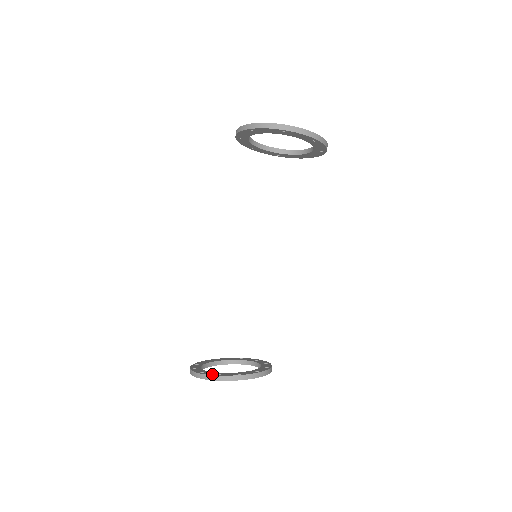
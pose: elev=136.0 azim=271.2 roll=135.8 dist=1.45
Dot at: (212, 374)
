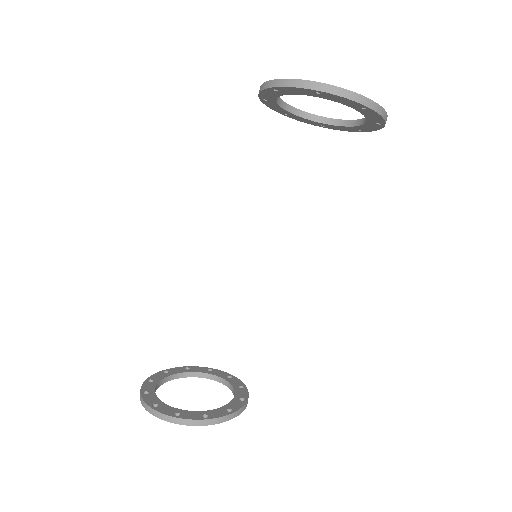
Dot at: (197, 417)
